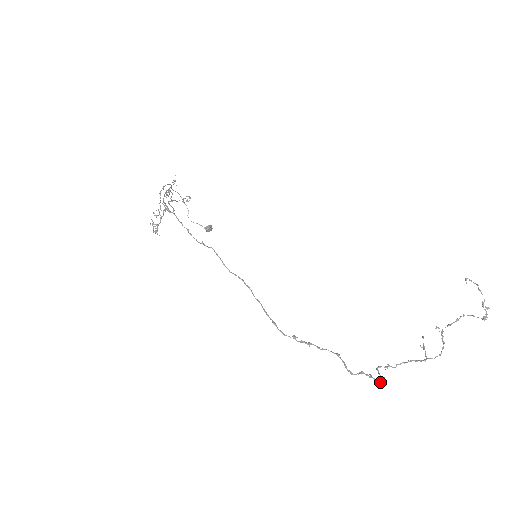
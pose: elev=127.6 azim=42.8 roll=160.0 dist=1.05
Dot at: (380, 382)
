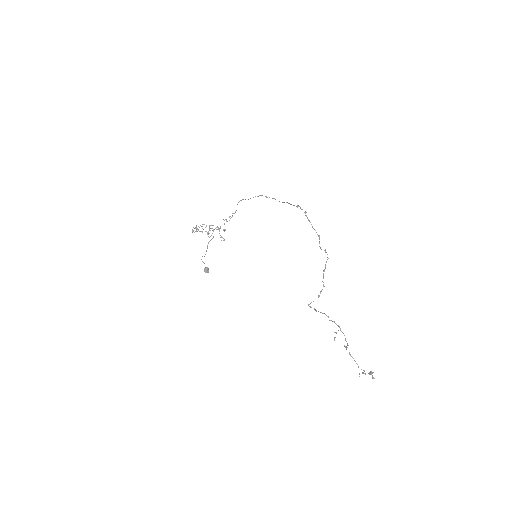
Dot at: occluded
